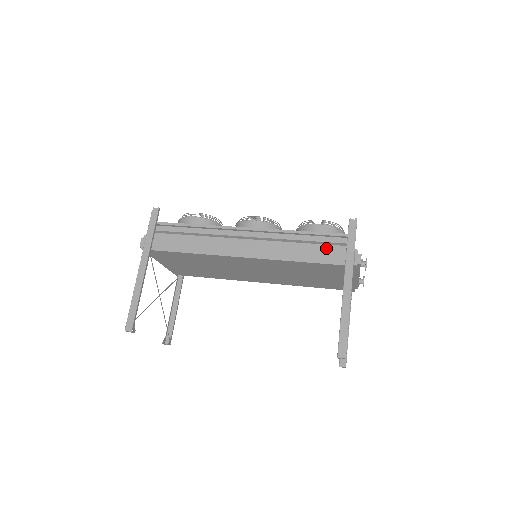
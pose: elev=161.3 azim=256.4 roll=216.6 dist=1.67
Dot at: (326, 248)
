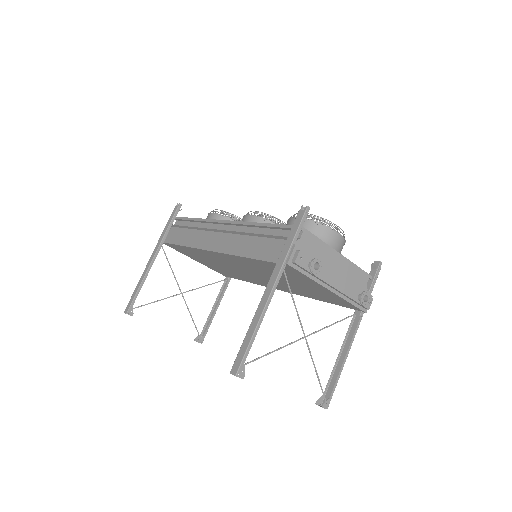
Dot at: (272, 242)
